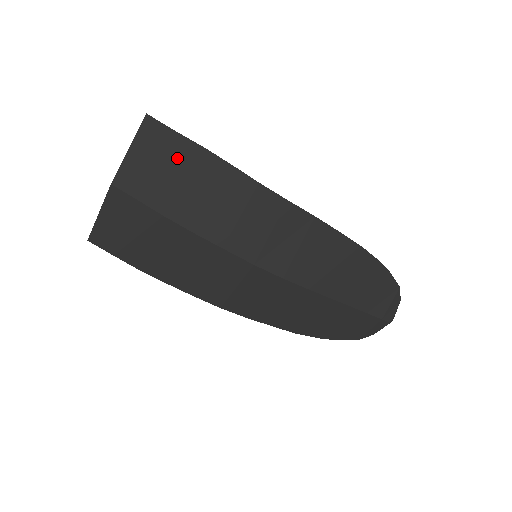
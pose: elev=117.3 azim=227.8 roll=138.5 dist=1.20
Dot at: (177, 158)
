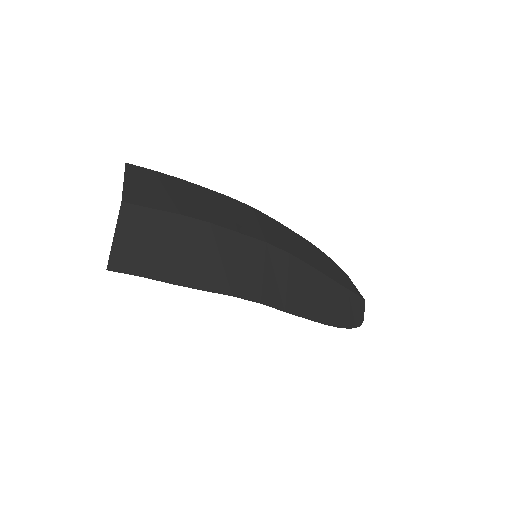
Dot at: (165, 183)
